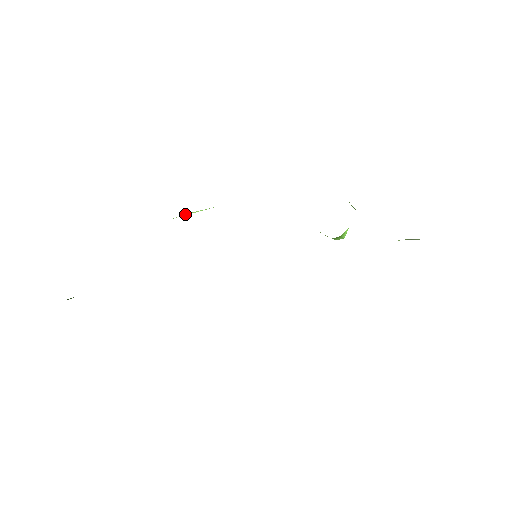
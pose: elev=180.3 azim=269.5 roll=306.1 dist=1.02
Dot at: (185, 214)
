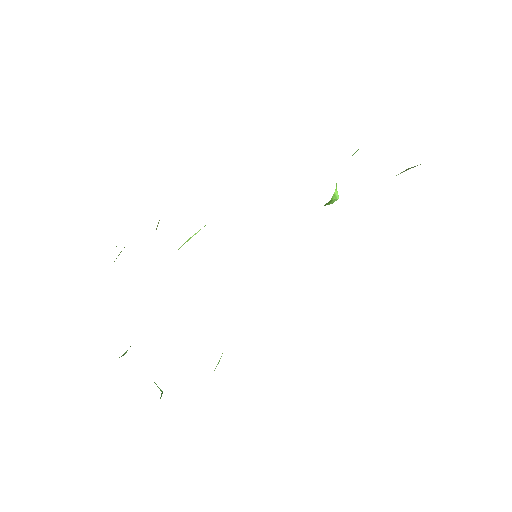
Dot at: (186, 241)
